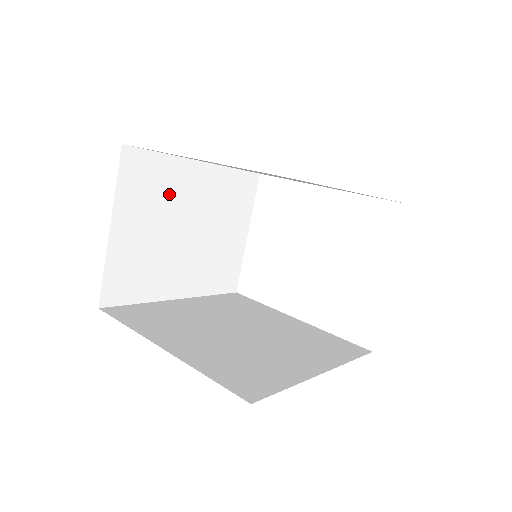
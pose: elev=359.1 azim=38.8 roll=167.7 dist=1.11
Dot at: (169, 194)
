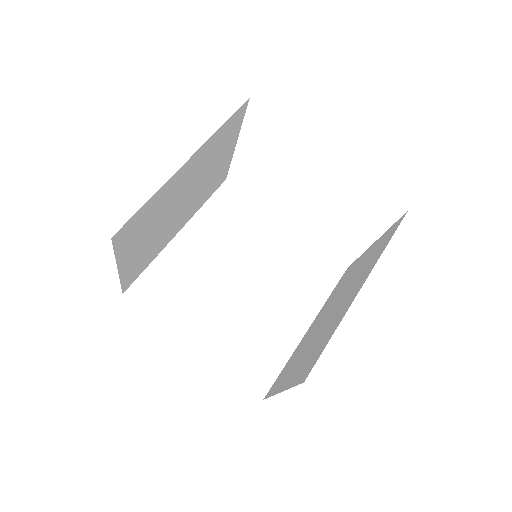
Dot at: (160, 208)
